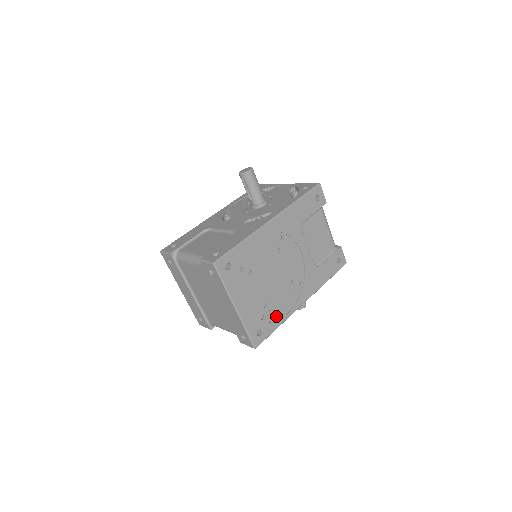
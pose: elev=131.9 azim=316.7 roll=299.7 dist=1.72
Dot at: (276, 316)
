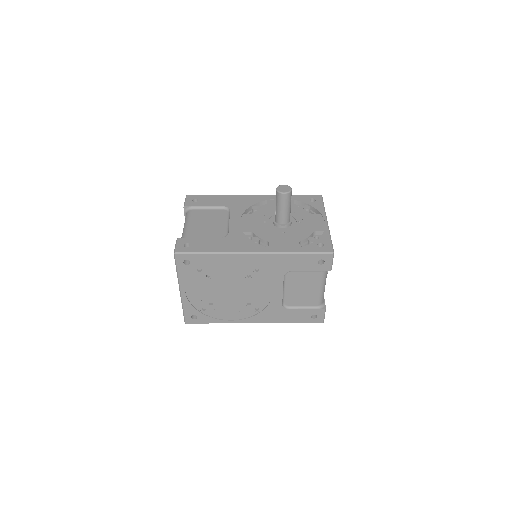
Dot at: (218, 316)
